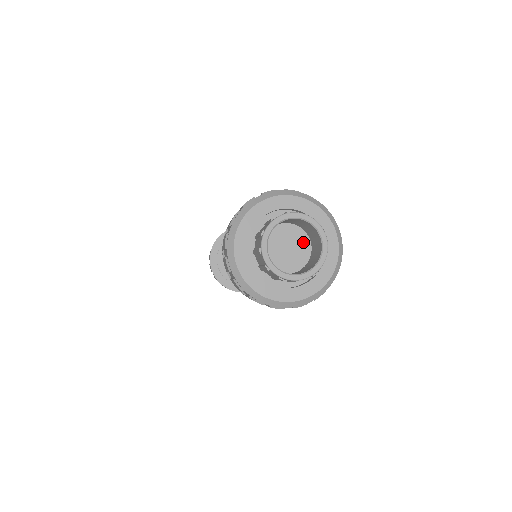
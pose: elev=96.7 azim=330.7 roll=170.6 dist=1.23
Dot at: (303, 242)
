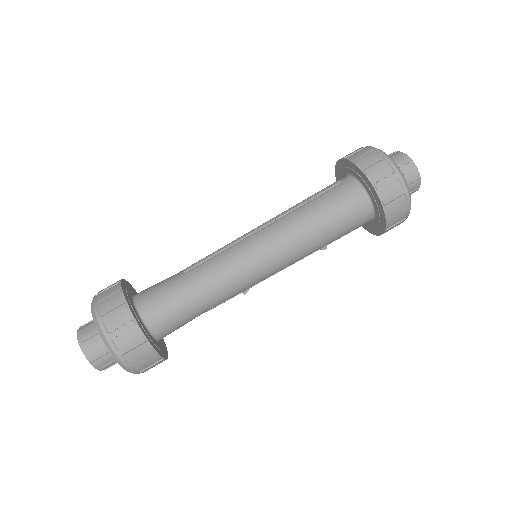
Dot at: occluded
